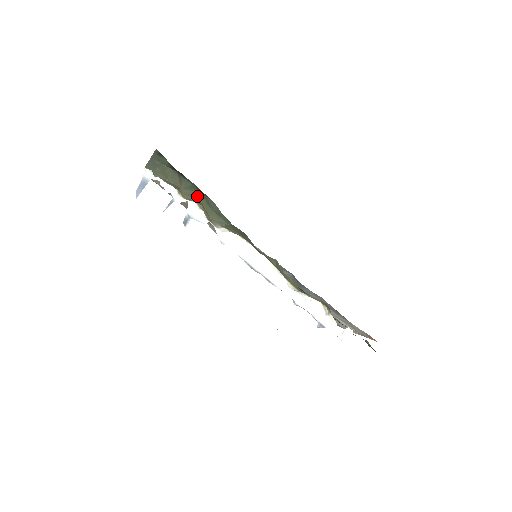
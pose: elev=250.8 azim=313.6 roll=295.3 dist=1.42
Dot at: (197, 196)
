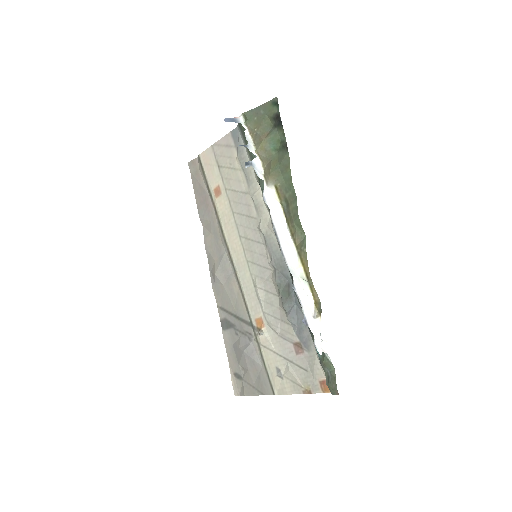
Dot at: (271, 154)
